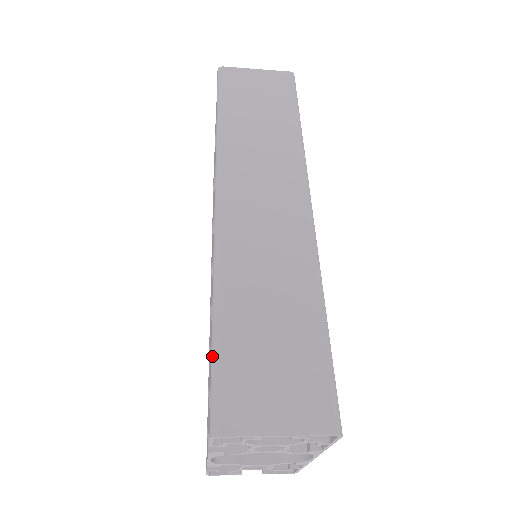
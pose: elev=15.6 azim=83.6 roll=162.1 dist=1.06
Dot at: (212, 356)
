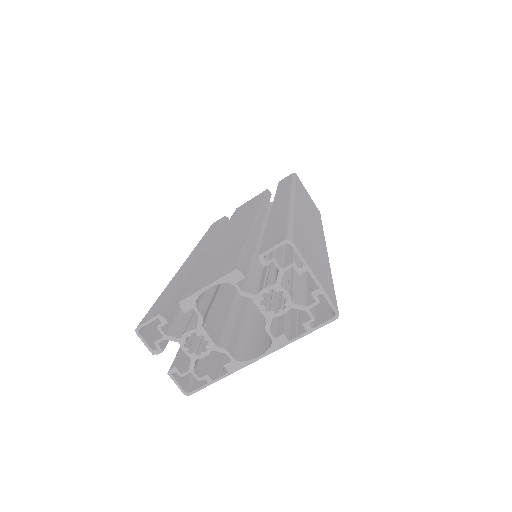
Dot at: (289, 223)
